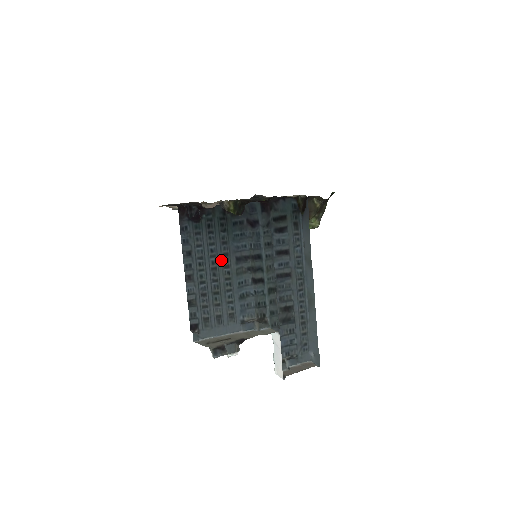
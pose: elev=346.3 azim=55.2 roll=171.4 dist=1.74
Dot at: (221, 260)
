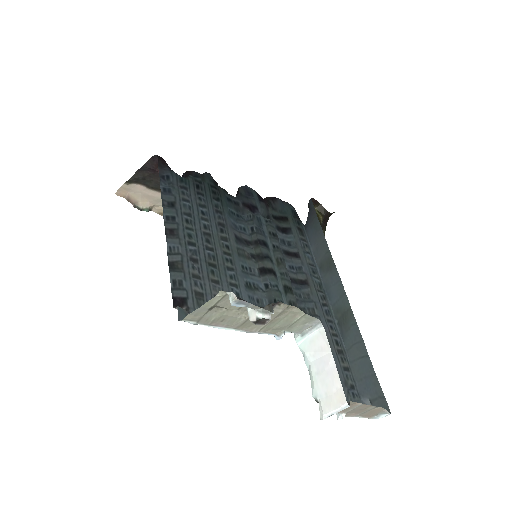
Dot at: (216, 229)
